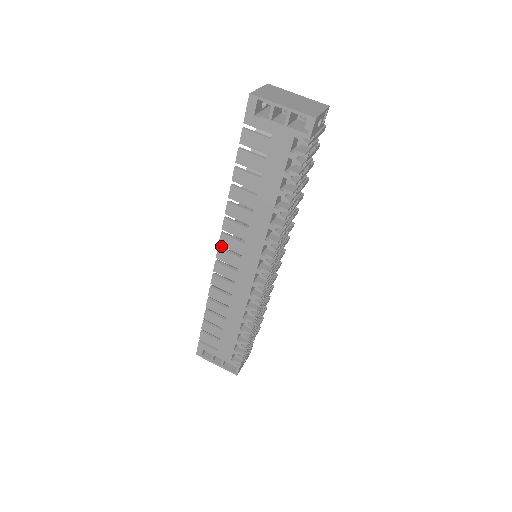
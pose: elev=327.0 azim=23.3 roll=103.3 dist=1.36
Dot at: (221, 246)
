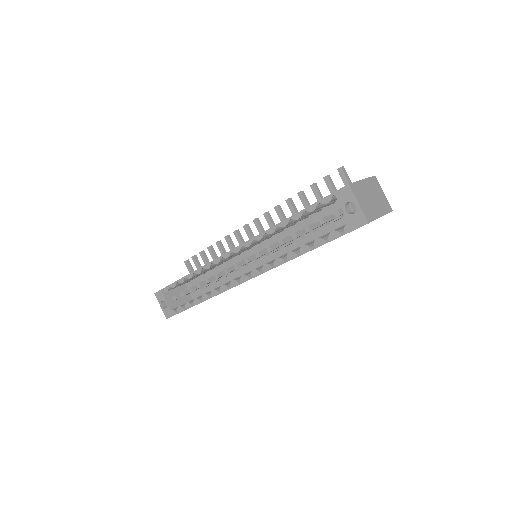
Dot at: (248, 275)
